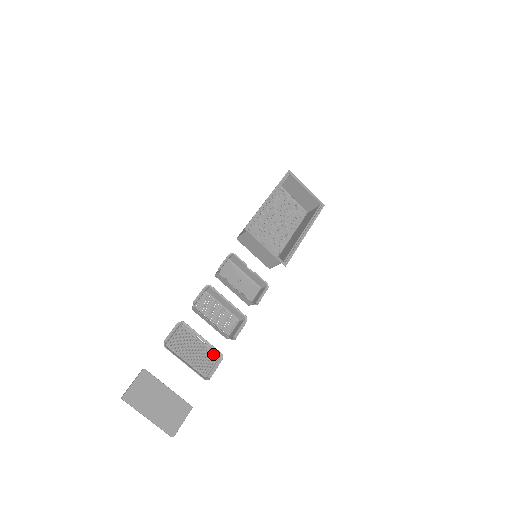
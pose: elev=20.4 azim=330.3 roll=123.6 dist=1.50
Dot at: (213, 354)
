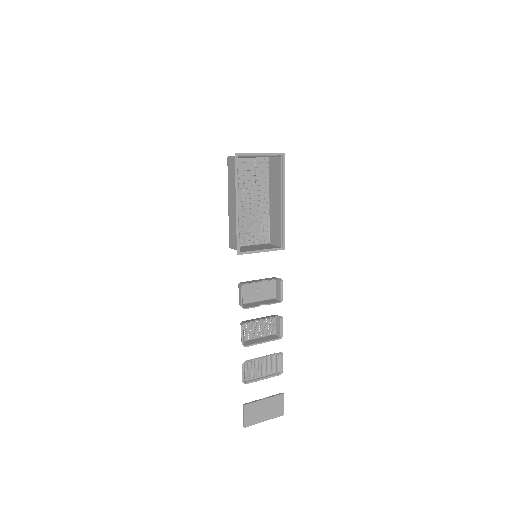
Dot at: (275, 356)
